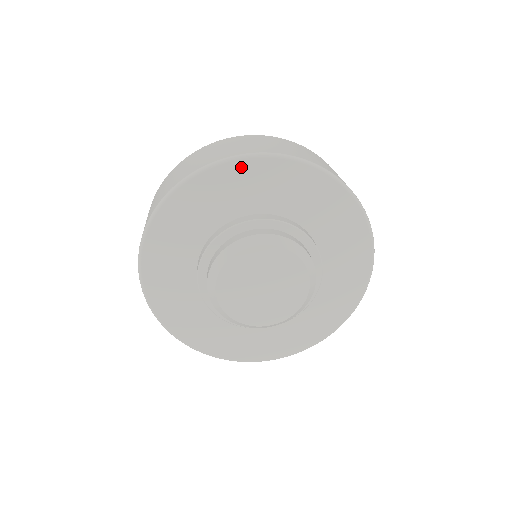
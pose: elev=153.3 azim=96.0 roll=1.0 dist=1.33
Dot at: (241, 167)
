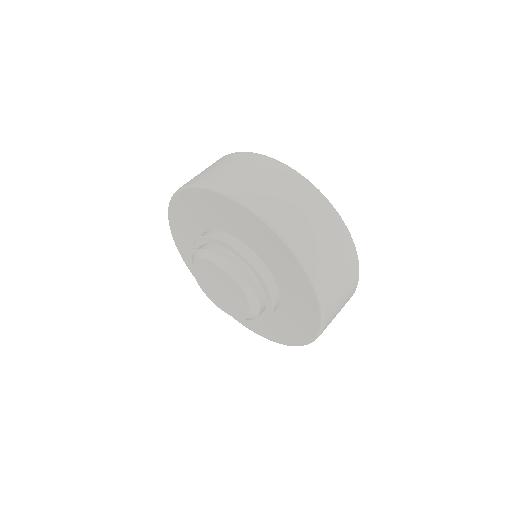
Dot at: (238, 208)
